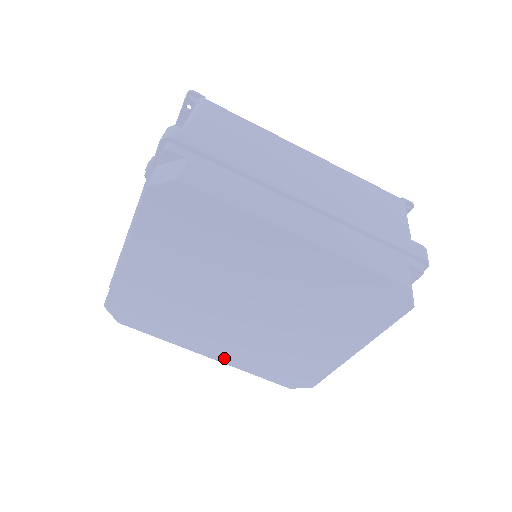
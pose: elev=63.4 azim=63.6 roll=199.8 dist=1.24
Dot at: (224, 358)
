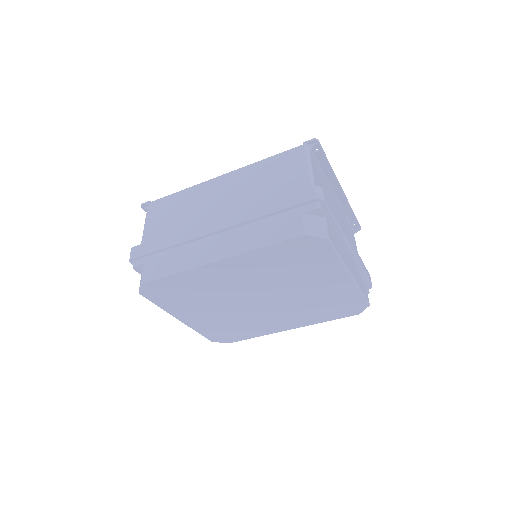
Dot at: (298, 325)
